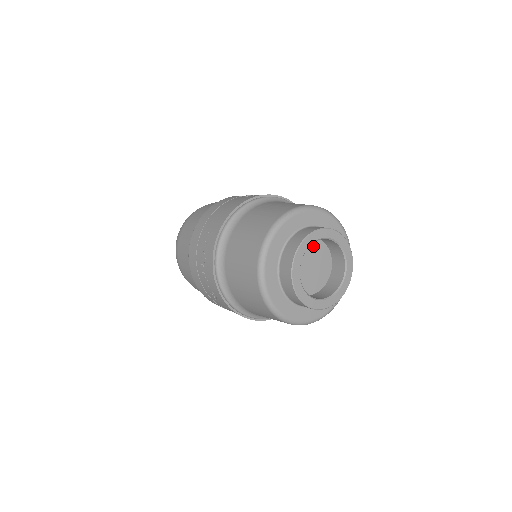
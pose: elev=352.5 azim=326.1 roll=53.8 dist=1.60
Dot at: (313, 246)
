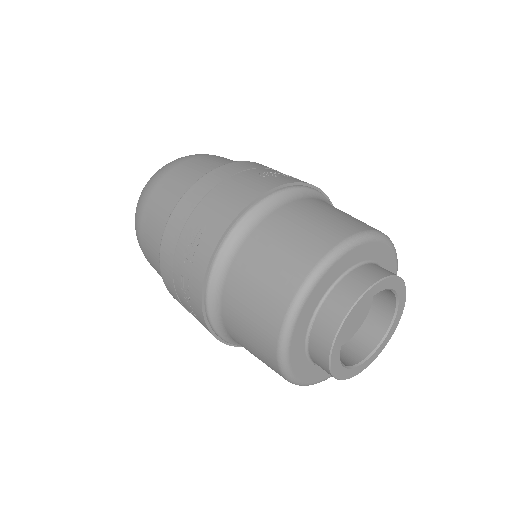
Dot at: occluded
